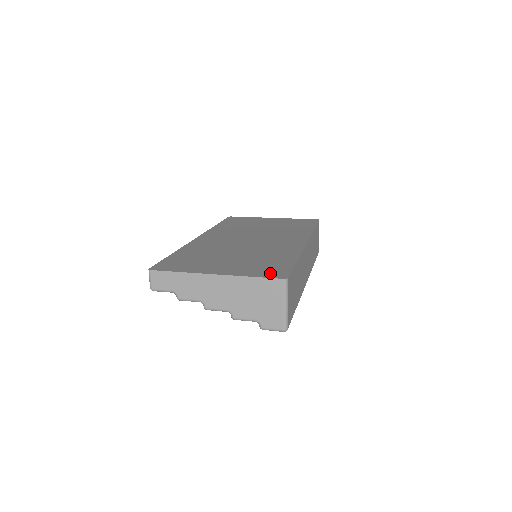
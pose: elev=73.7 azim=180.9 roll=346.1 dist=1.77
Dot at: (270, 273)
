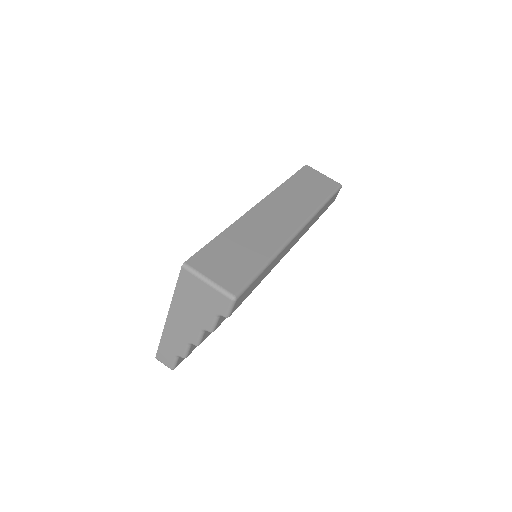
Dot at: occluded
